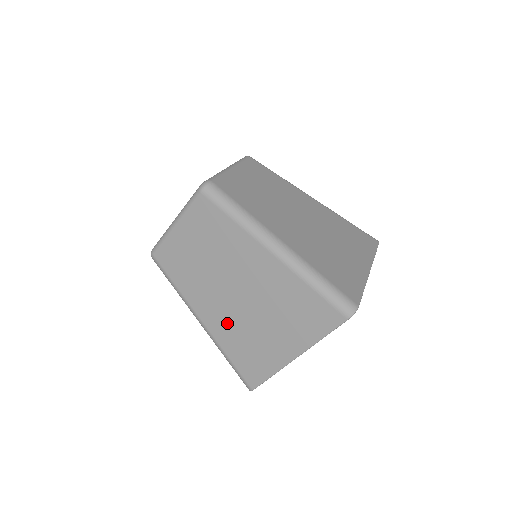
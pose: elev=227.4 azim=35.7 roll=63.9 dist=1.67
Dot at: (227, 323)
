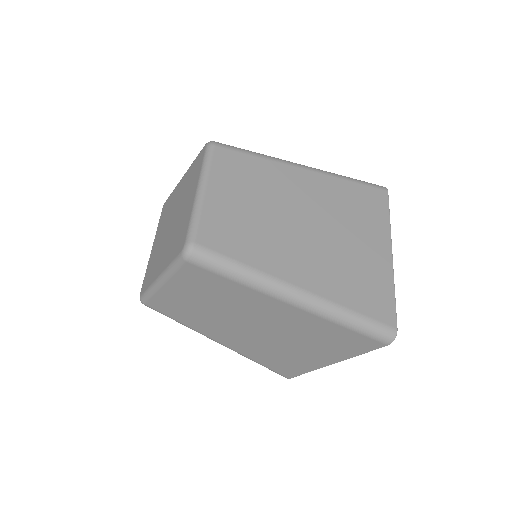
Dot at: (251, 345)
